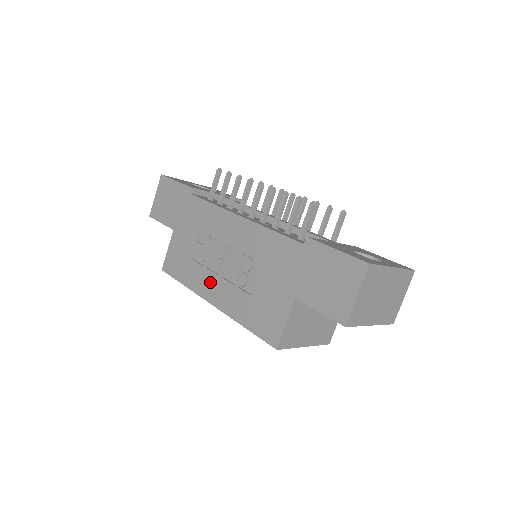
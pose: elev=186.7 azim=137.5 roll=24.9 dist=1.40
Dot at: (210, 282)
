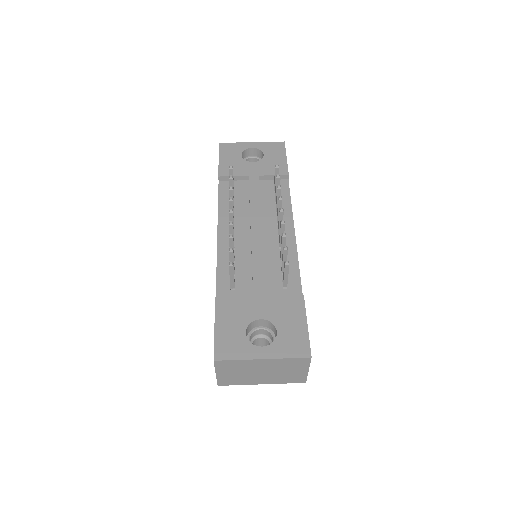
Dot at: occluded
